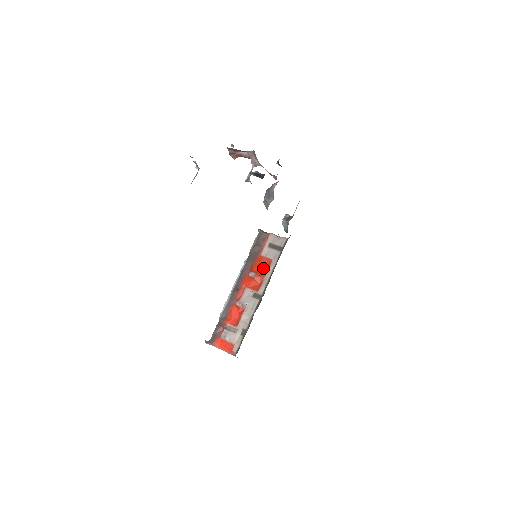
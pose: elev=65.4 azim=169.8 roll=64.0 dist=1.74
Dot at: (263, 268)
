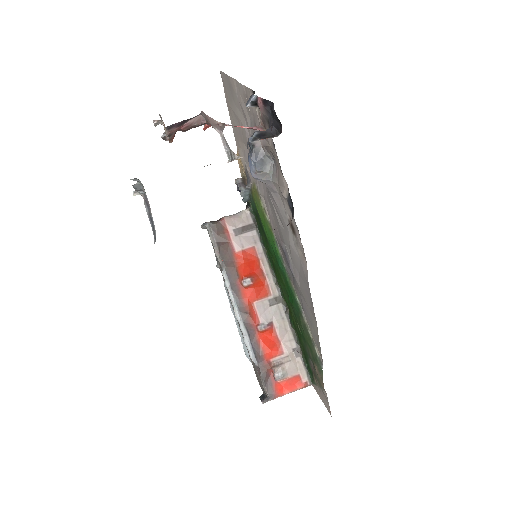
Dot at: (252, 264)
